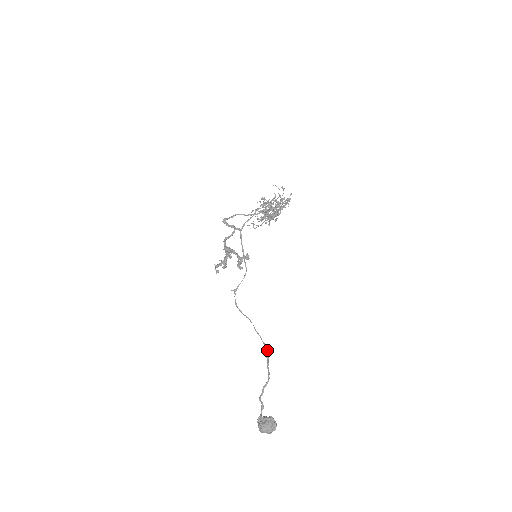
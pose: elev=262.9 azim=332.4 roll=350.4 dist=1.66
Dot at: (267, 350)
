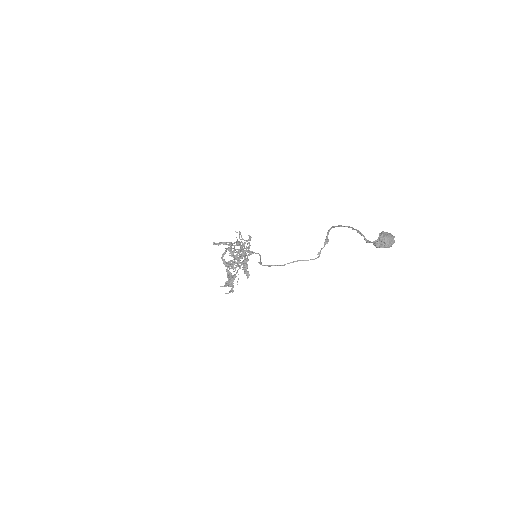
Dot at: (328, 239)
